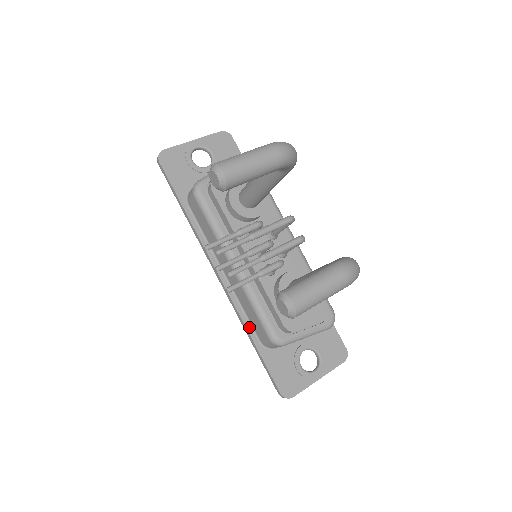
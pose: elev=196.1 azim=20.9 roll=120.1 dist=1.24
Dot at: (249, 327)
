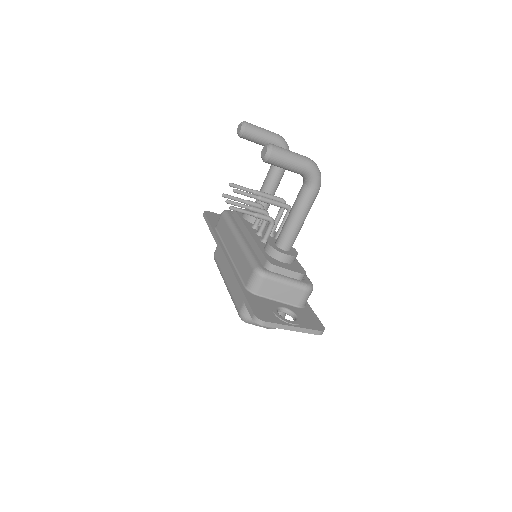
Dot at: (239, 279)
